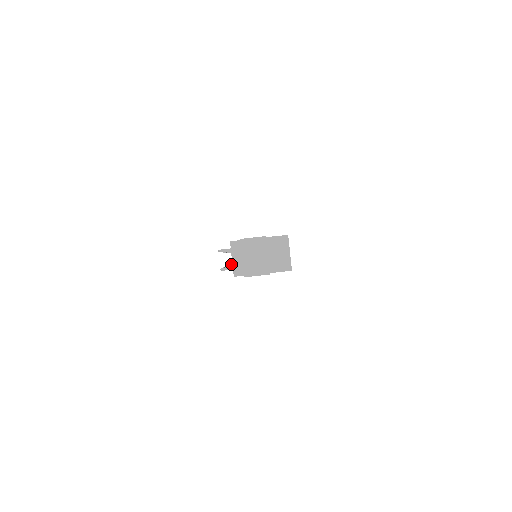
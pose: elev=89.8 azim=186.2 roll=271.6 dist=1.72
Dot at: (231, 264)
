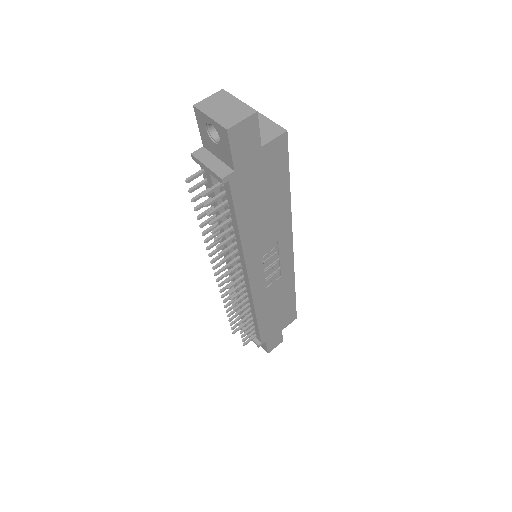
Dot at: (241, 319)
